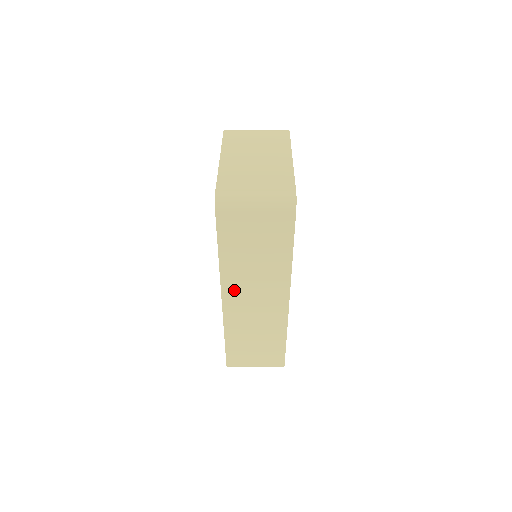
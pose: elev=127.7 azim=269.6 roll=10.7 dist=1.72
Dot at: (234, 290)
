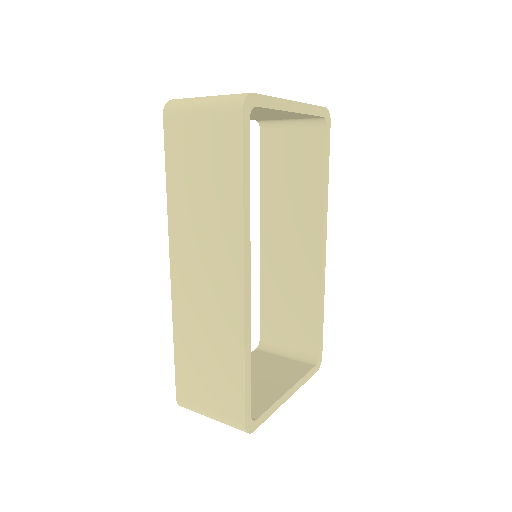
Dot at: (182, 250)
